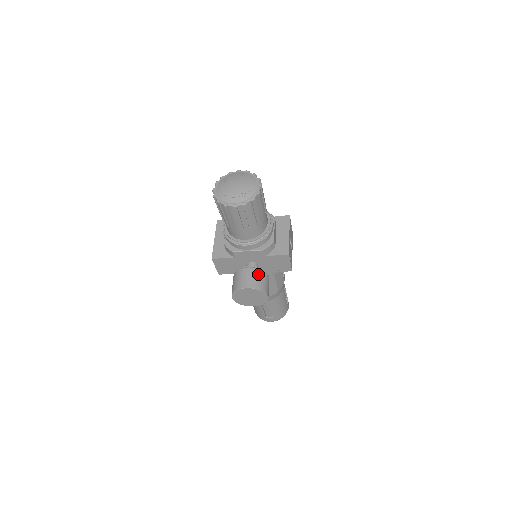
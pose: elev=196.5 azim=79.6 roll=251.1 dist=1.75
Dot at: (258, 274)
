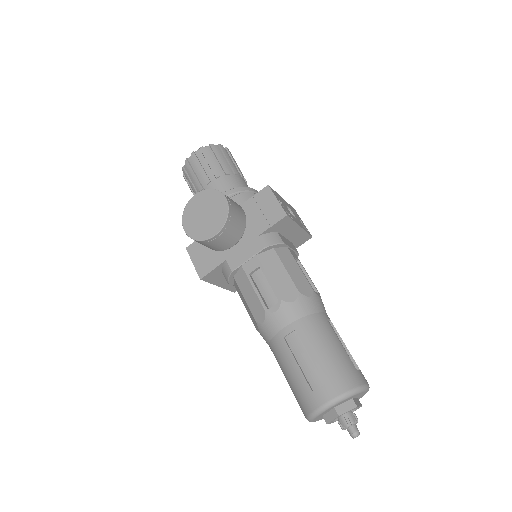
Dot at: occluded
